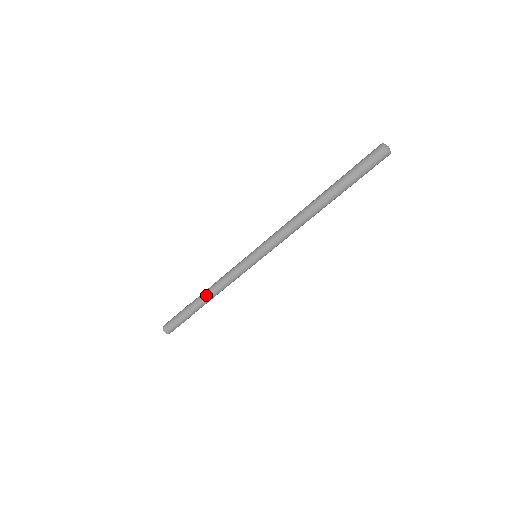
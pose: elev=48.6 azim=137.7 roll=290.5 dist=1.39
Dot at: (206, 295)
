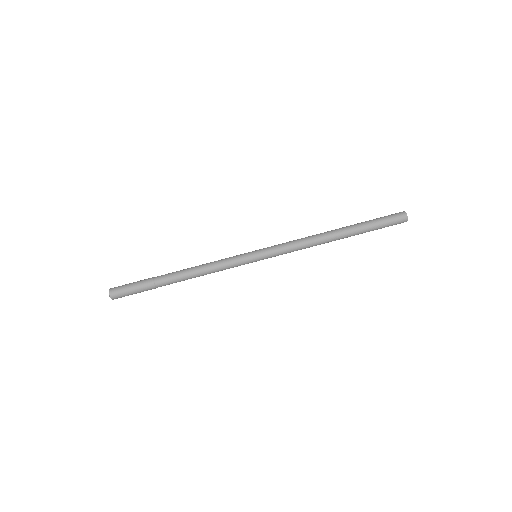
Dot at: (185, 269)
